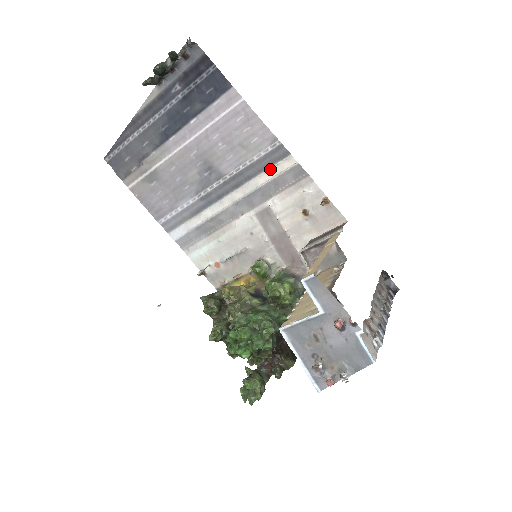
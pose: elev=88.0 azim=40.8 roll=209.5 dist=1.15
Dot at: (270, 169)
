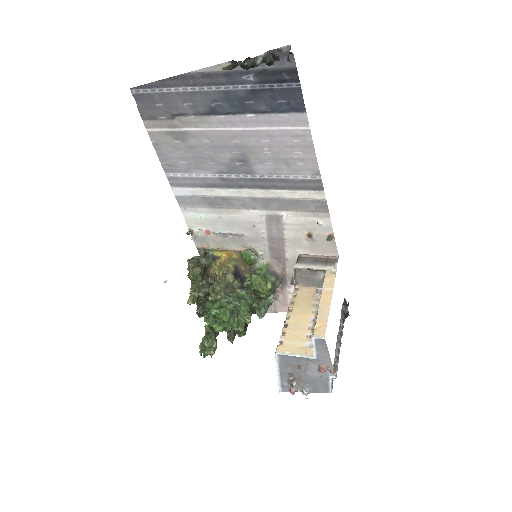
Dot at: (300, 192)
